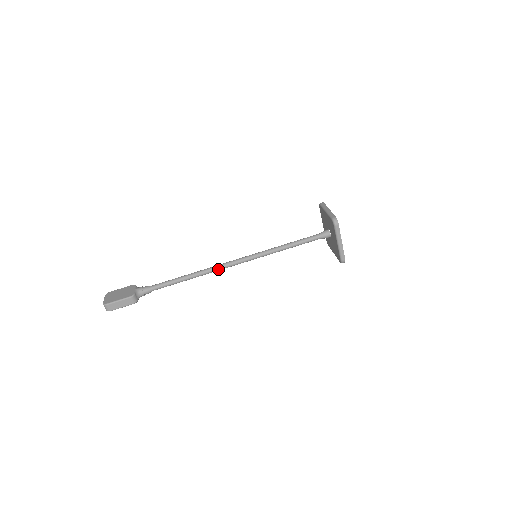
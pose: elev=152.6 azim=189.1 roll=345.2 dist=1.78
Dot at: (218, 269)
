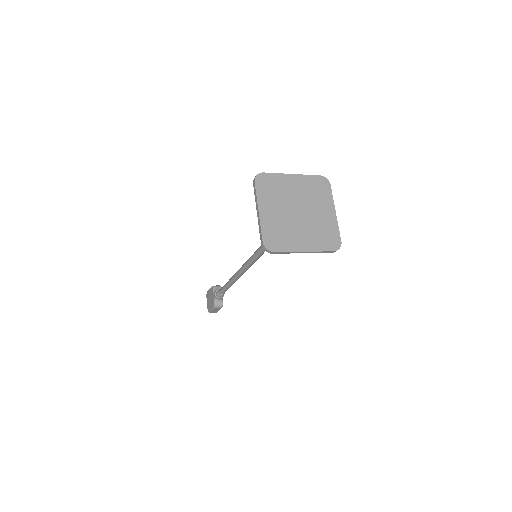
Dot at: (242, 274)
